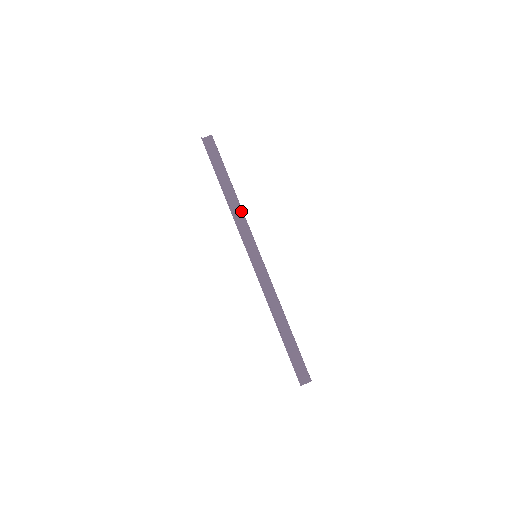
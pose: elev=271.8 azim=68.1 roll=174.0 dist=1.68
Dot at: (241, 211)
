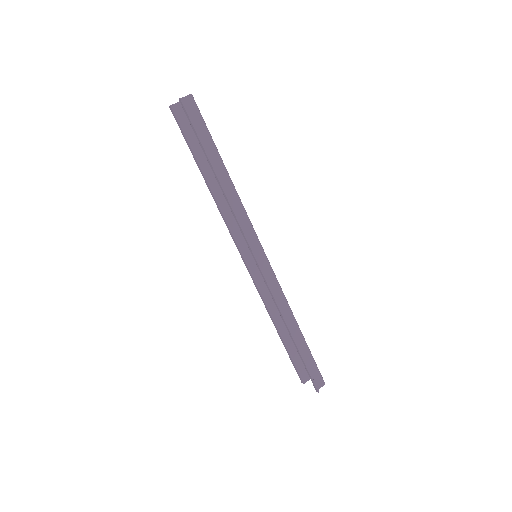
Dot at: (241, 203)
